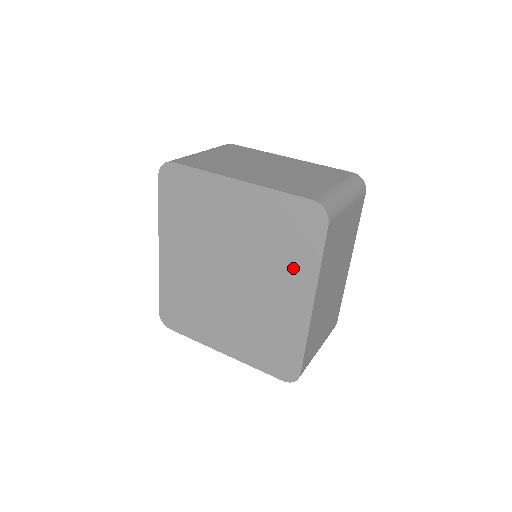
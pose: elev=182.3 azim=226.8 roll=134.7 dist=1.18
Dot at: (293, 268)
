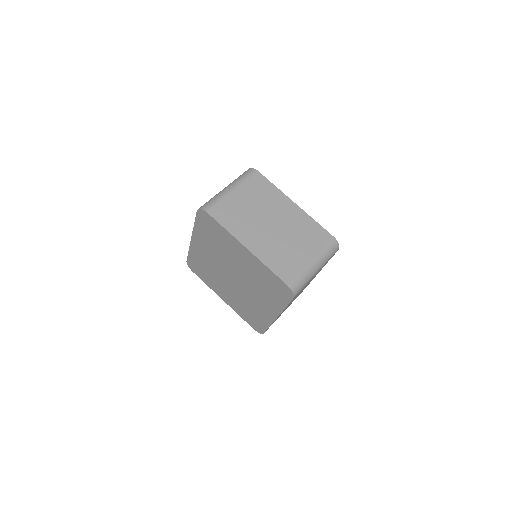
Dot at: (270, 299)
